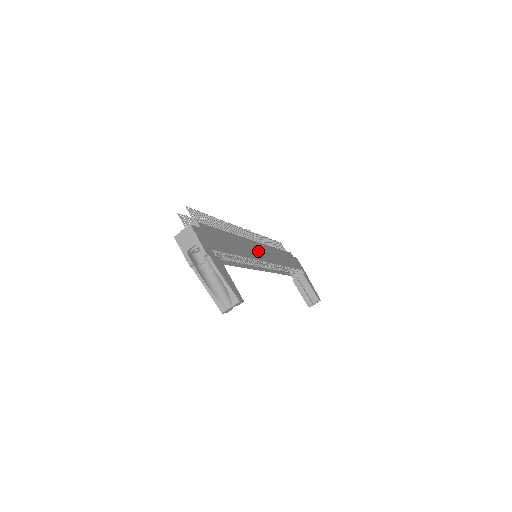
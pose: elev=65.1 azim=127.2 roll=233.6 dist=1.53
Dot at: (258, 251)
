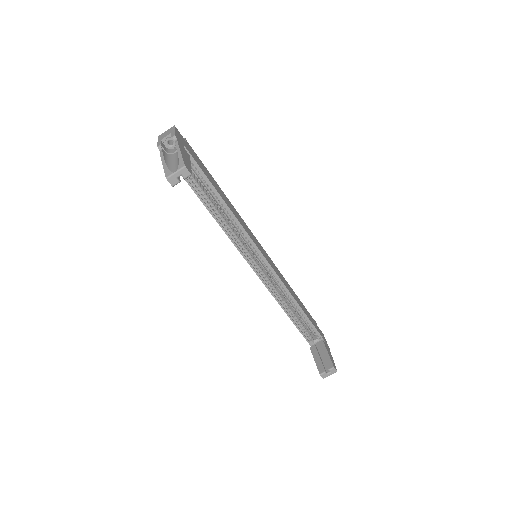
Dot at: (256, 242)
